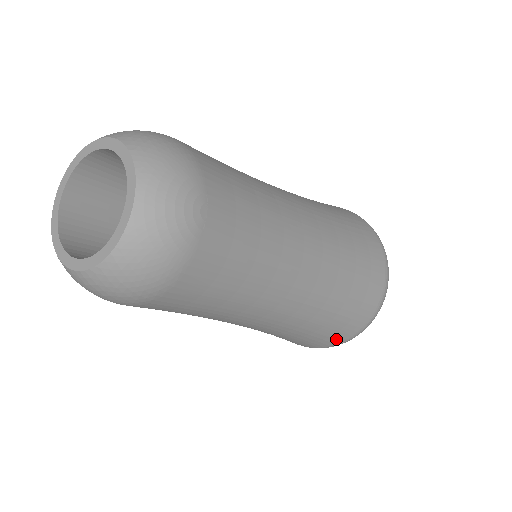
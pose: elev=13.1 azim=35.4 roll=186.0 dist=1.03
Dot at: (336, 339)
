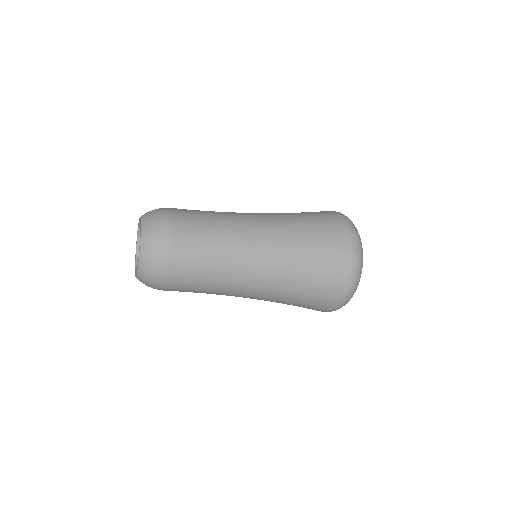
Dot at: occluded
